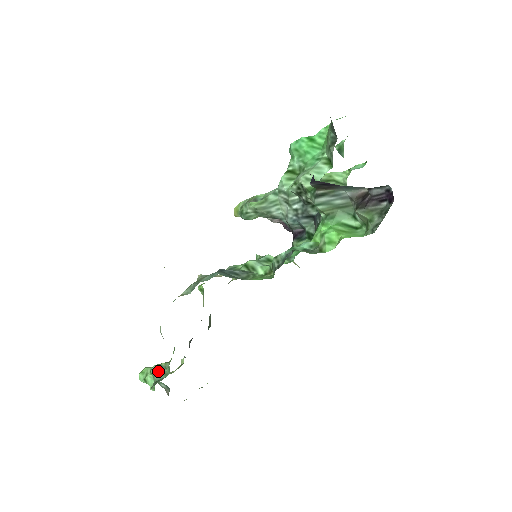
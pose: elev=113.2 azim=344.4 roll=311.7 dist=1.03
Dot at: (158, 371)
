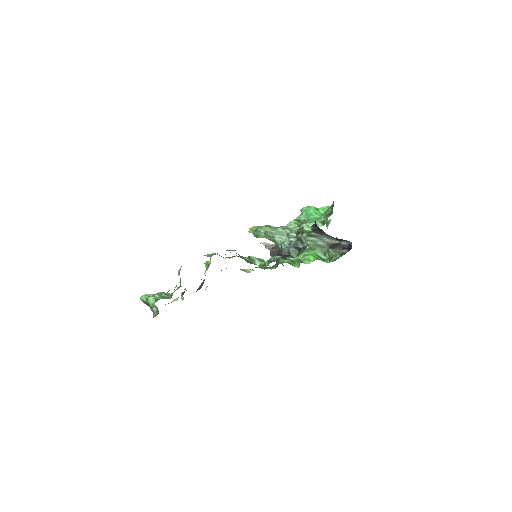
Dot at: (162, 295)
